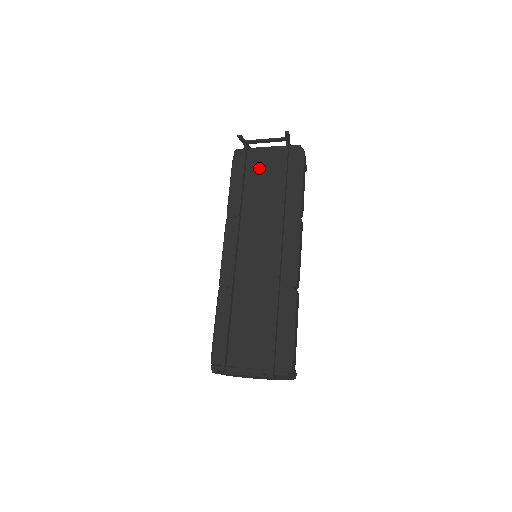
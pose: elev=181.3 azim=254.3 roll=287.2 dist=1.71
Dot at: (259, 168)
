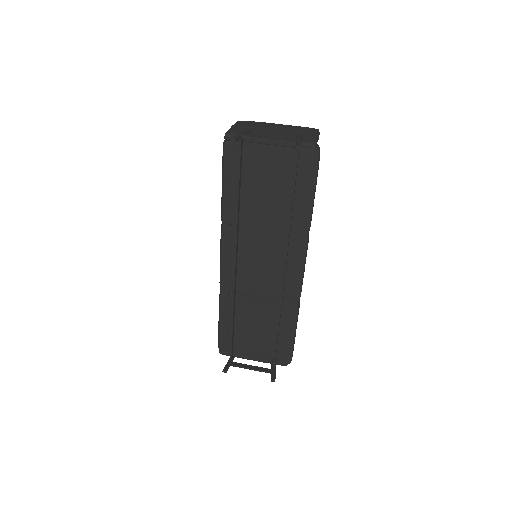
Dot at: (259, 169)
